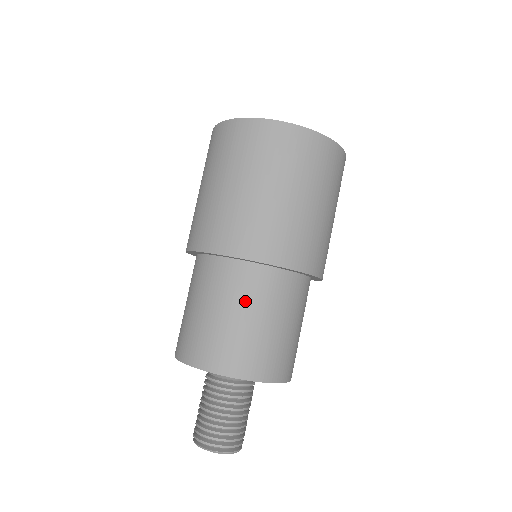
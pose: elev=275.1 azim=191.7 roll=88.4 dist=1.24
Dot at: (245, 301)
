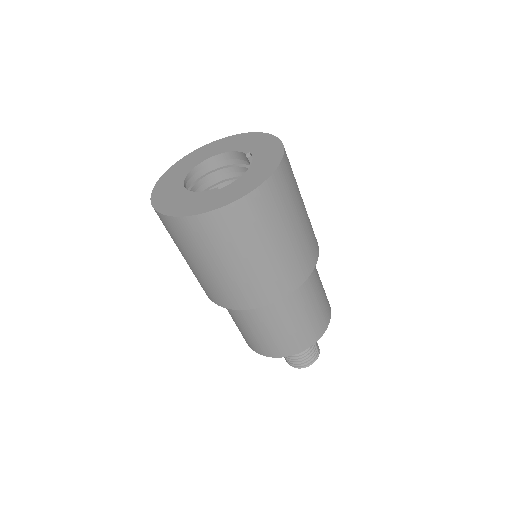
Dot at: (289, 313)
